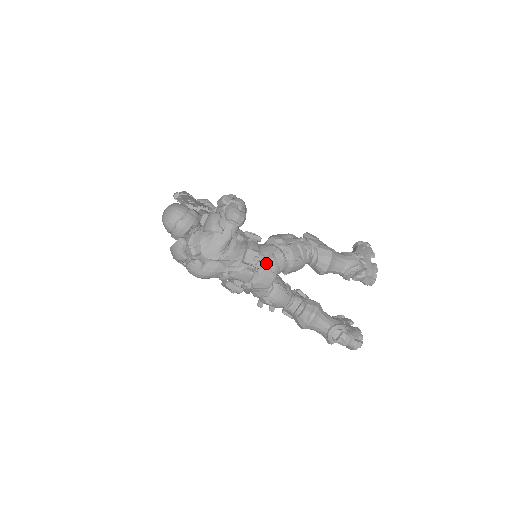
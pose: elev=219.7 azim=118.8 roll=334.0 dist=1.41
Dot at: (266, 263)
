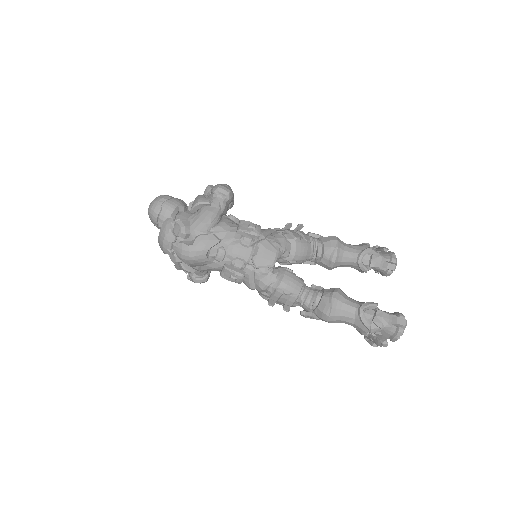
Dot at: (264, 238)
